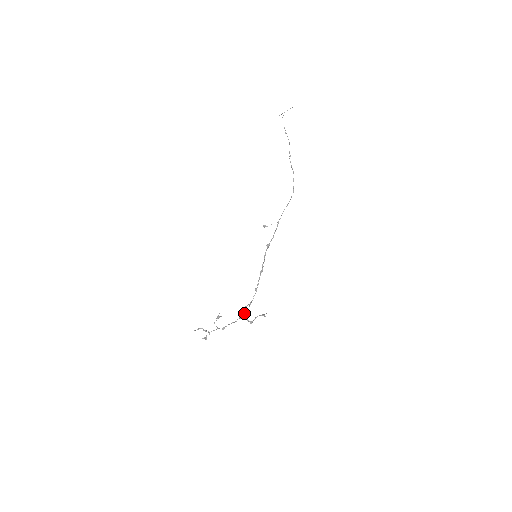
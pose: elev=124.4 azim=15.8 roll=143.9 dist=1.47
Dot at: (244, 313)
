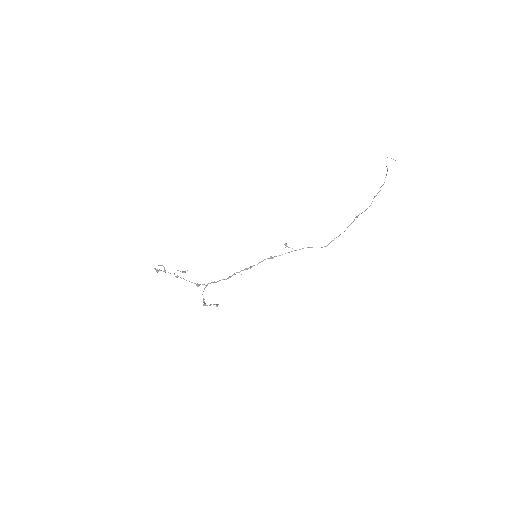
Dot at: occluded
